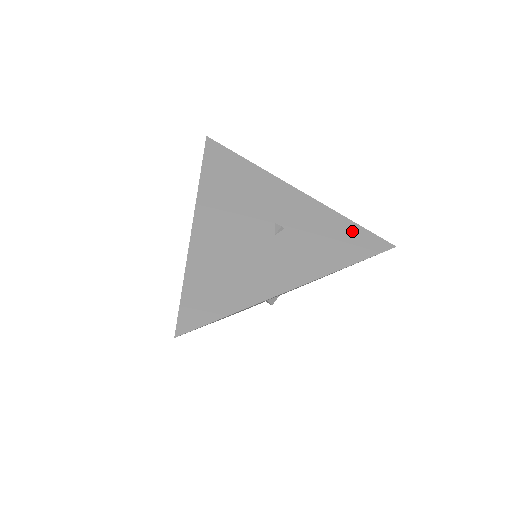
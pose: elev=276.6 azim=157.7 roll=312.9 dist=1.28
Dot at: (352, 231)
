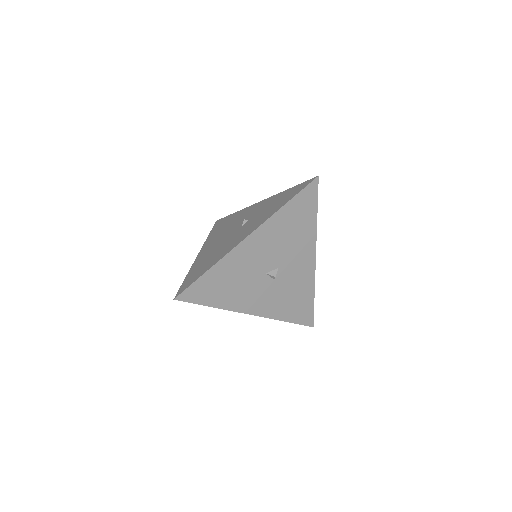
Dot at: (290, 191)
